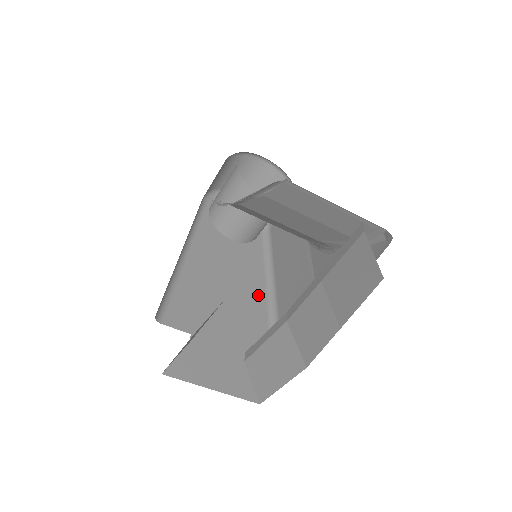
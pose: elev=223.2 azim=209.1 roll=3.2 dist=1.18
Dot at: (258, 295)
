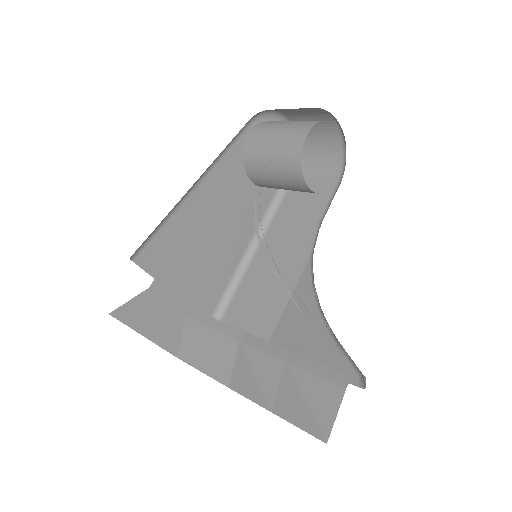
Dot at: (237, 251)
